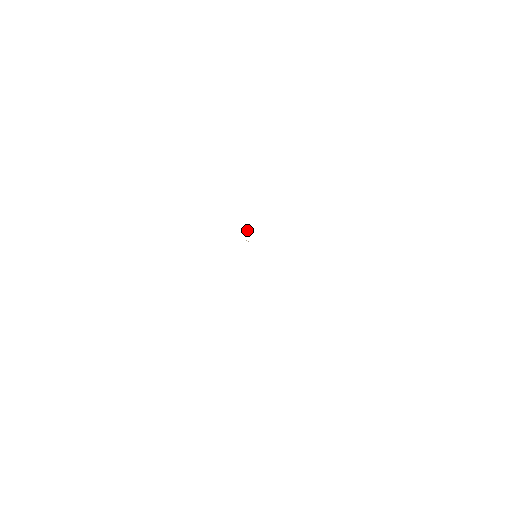
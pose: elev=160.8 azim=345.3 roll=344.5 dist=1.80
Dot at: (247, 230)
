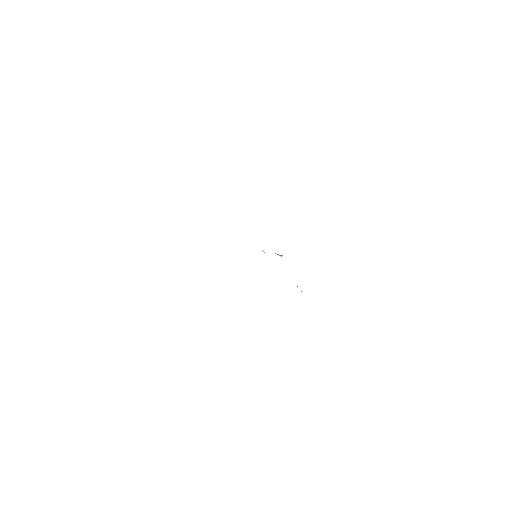
Dot at: (275, 253)
